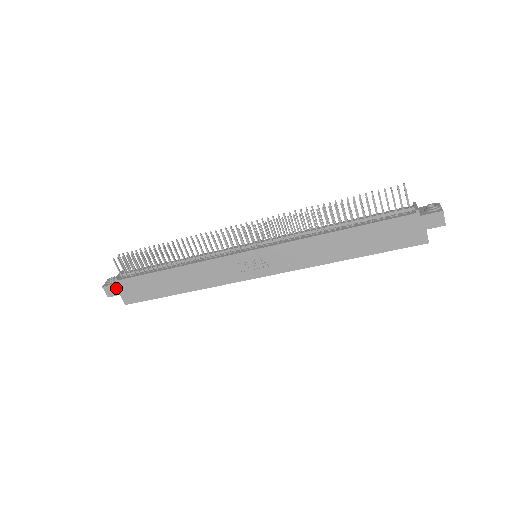
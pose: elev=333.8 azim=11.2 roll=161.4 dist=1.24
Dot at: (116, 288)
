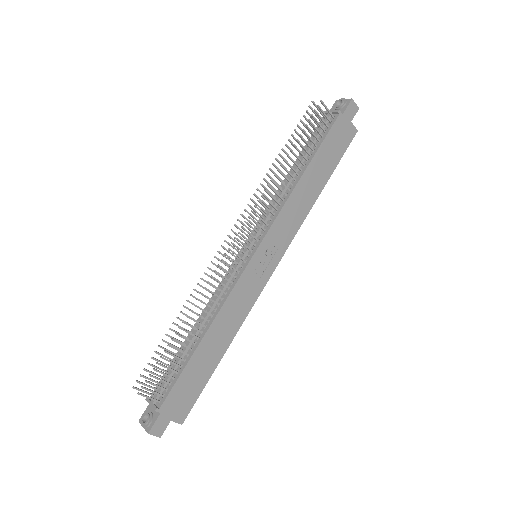
Dot at: (163, 418)
